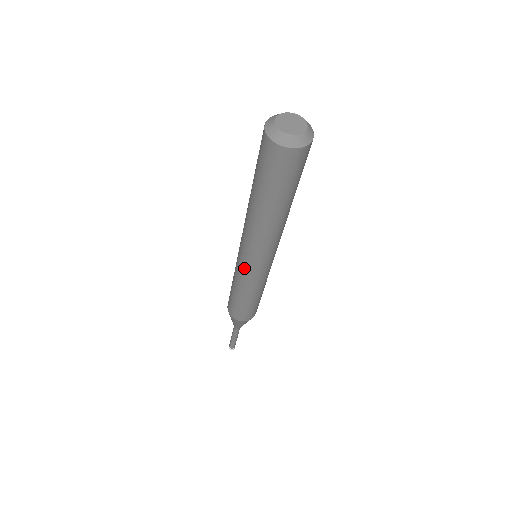
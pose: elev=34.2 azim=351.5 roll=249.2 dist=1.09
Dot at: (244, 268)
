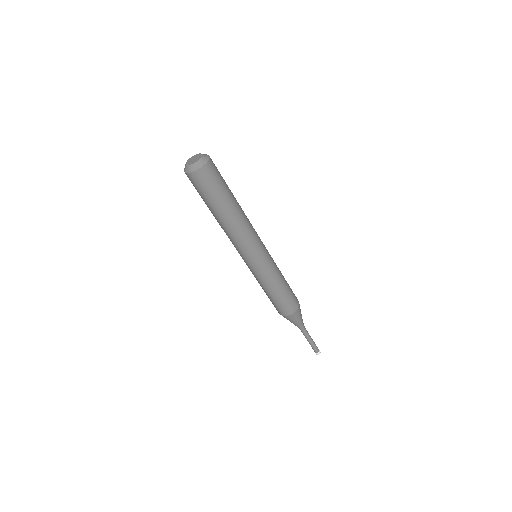
Dot at: occluded
